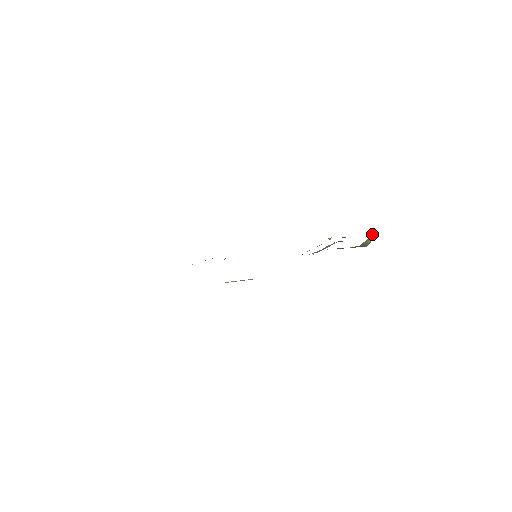
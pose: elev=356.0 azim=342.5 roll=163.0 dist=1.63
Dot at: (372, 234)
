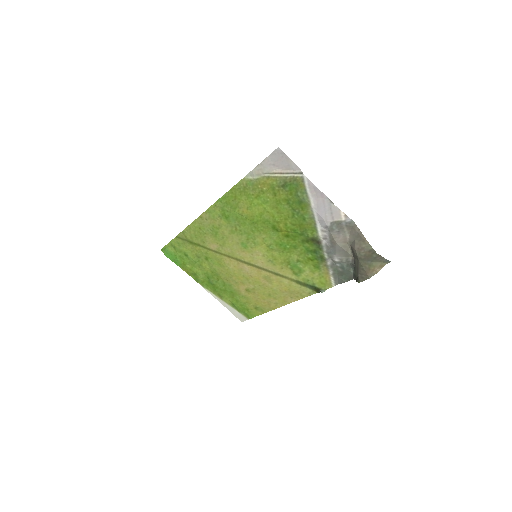
Dot at: (386, 263)
